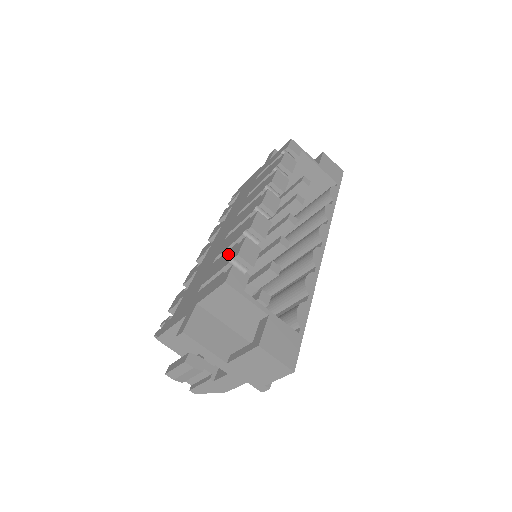
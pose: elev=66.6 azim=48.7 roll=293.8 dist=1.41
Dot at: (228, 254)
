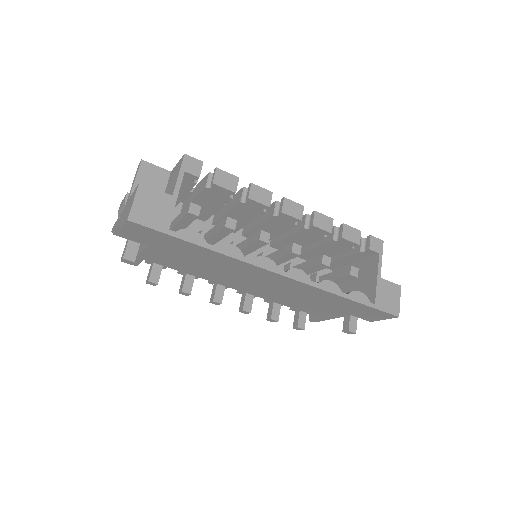
Dot at: occluded
